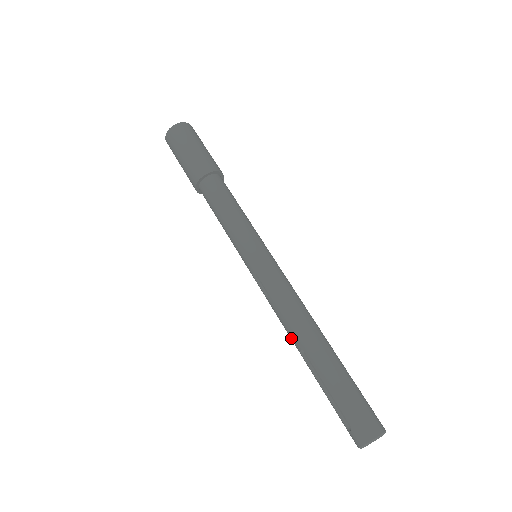
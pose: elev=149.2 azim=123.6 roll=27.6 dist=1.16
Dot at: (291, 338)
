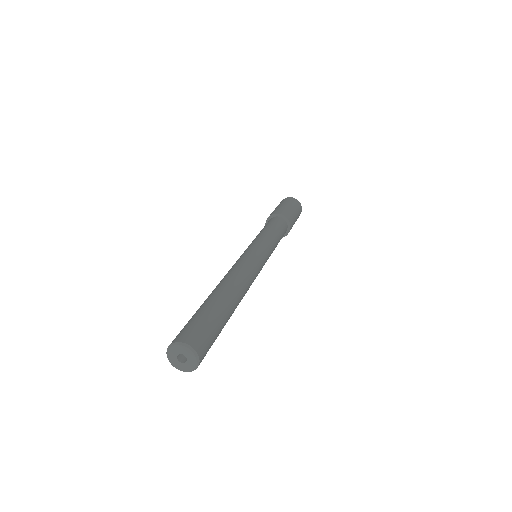
Dot at: occluded
